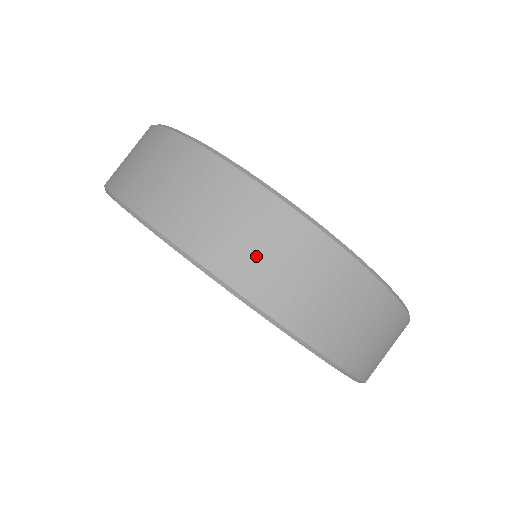
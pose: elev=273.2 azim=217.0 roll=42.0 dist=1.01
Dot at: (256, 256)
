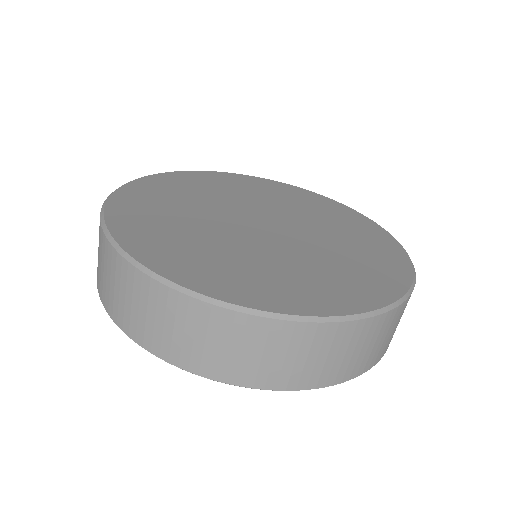
Dot at: (290, 365)
